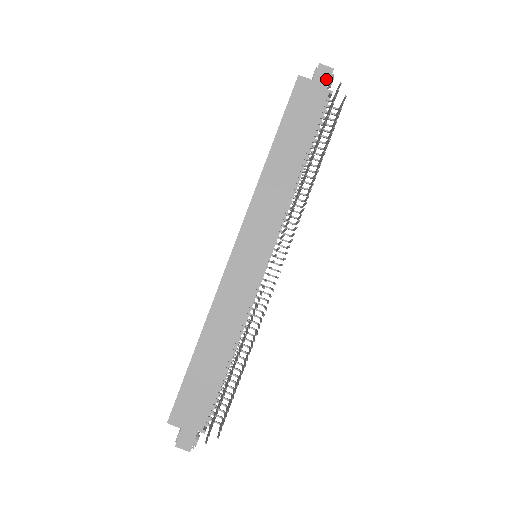
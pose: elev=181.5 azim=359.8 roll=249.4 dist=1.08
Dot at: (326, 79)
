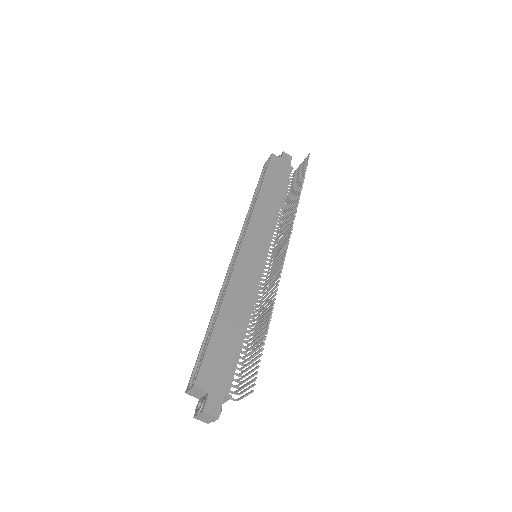
Dot at: (289, 160)
